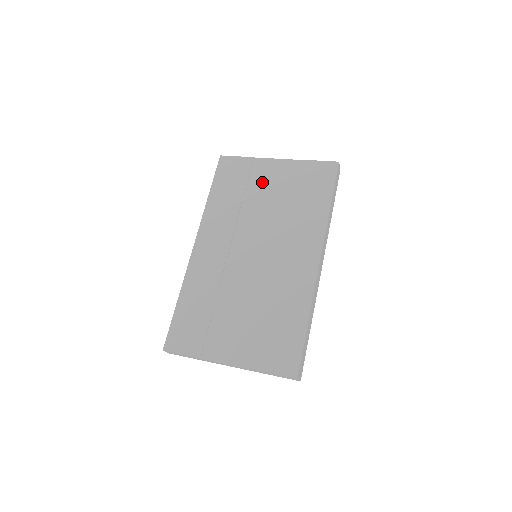
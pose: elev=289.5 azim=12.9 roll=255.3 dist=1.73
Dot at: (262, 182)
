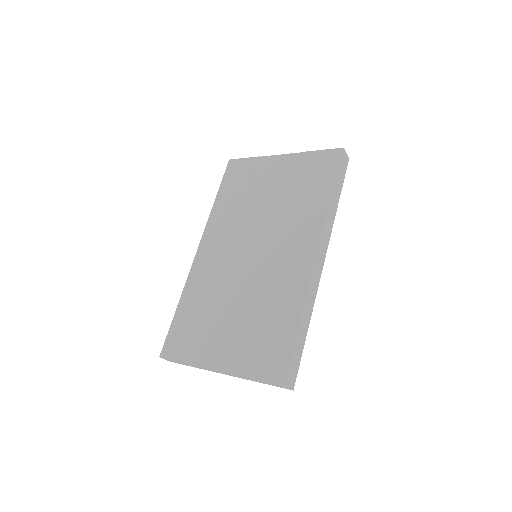
Dot at: (265, 180)
